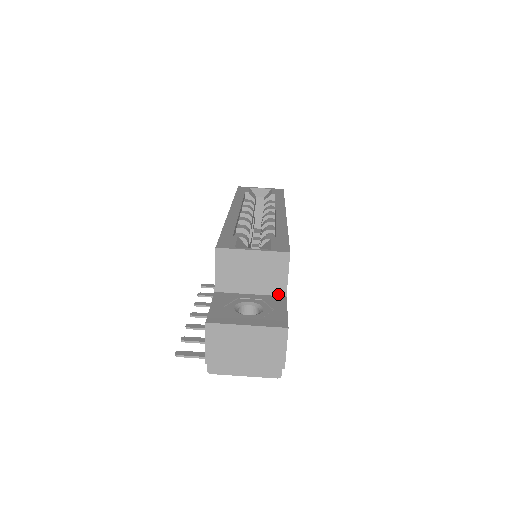
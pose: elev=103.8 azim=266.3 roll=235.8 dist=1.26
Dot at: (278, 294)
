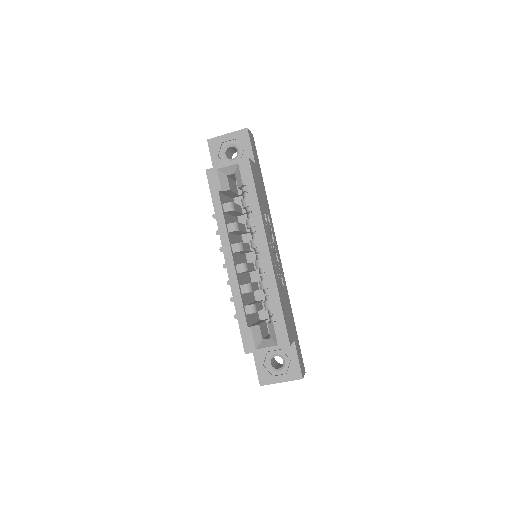
Dot at: occluded
